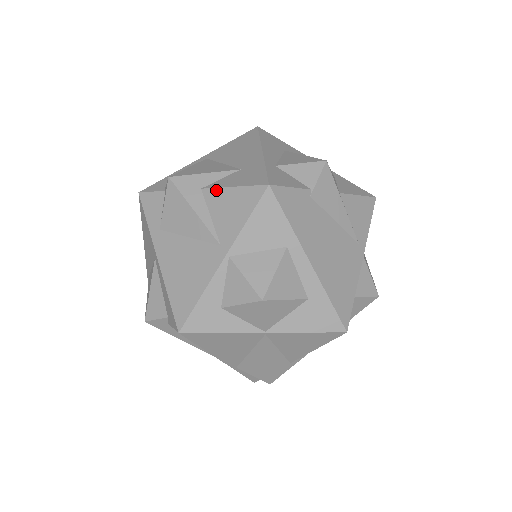
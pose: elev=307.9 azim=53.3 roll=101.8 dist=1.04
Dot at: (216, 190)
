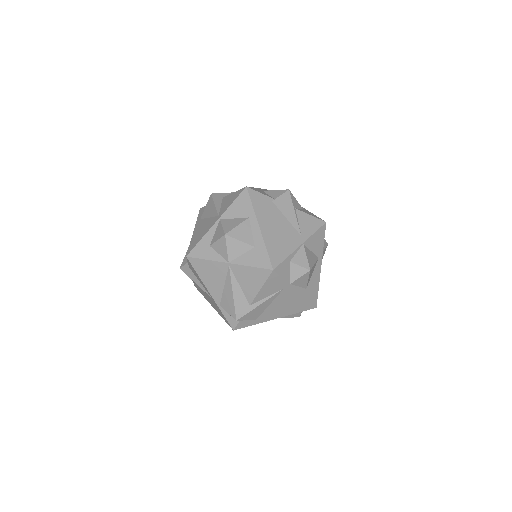
Dot at: (228, 196)
